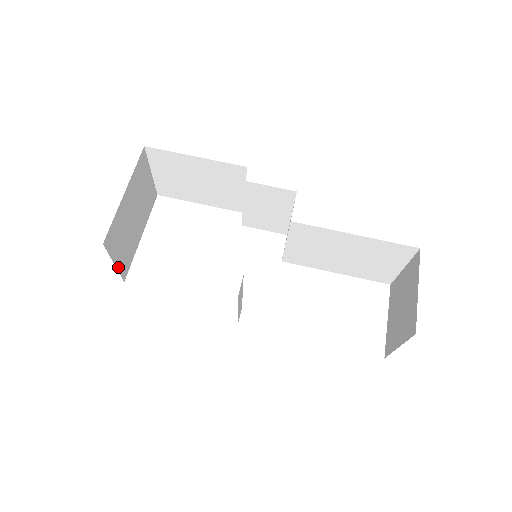
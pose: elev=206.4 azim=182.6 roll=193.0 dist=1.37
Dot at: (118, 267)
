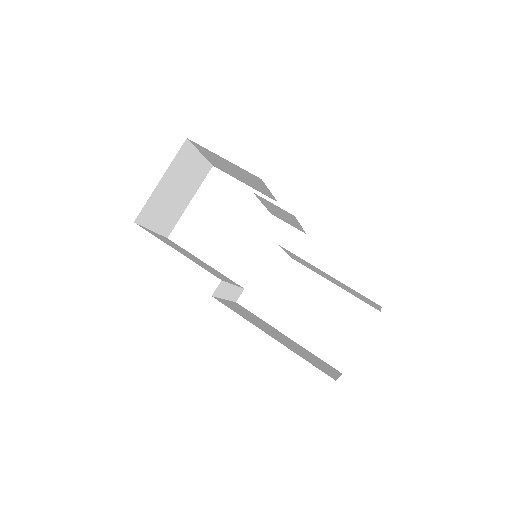
Dot at: (157, 231)
